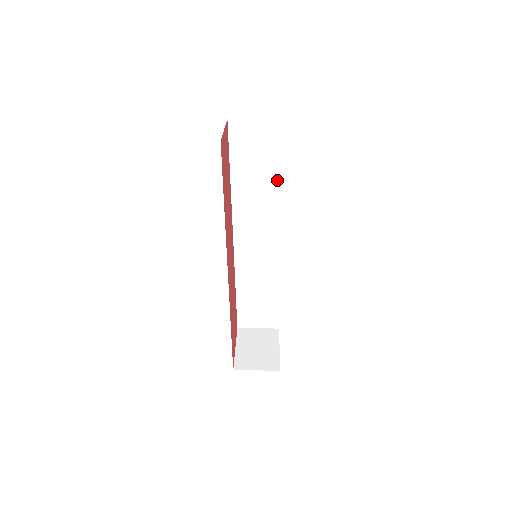
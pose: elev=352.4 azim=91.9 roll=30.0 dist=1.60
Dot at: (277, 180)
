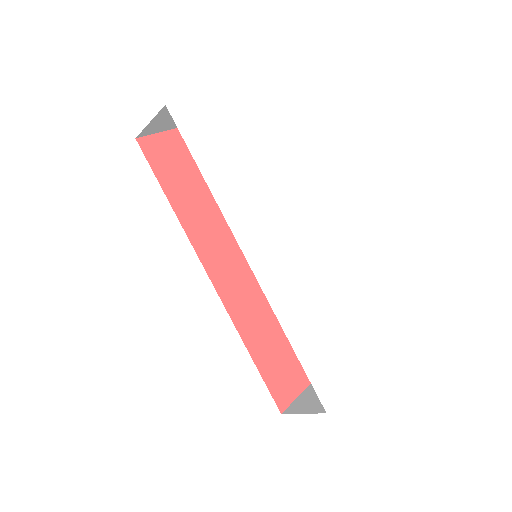
Dot at: occluded
